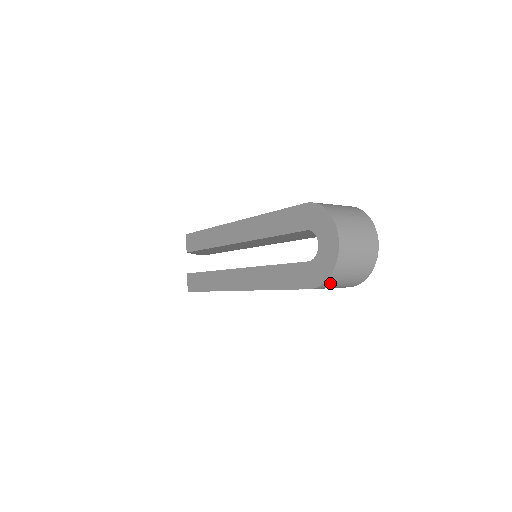
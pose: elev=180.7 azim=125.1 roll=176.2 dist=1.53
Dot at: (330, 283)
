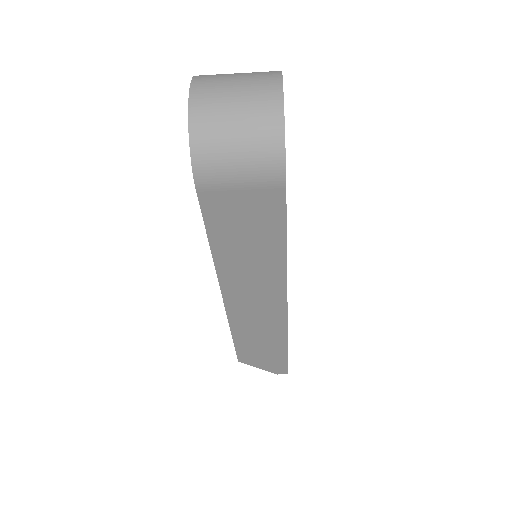
Dot at: (207, 161)
